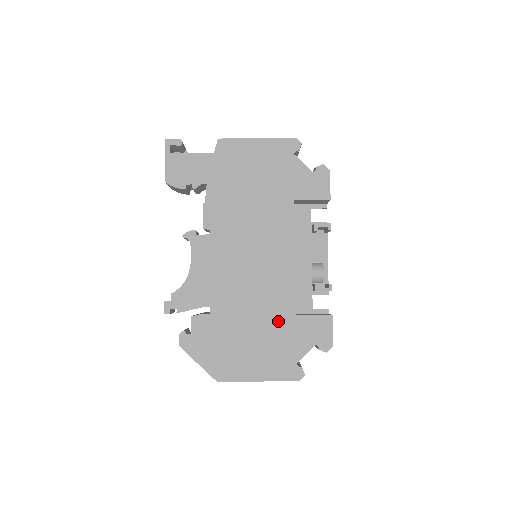
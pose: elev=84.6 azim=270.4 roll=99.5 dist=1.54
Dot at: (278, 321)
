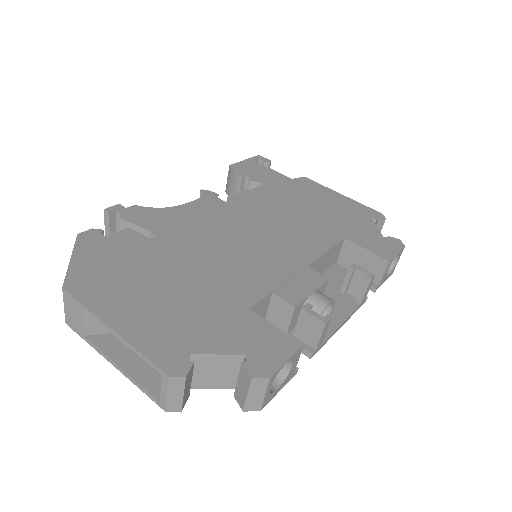
Dot at: (220, 297)
